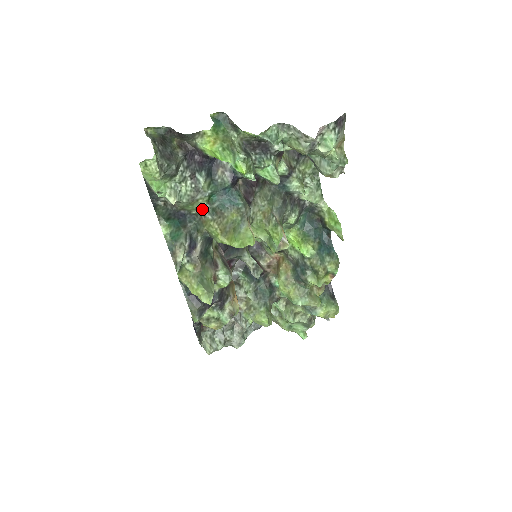
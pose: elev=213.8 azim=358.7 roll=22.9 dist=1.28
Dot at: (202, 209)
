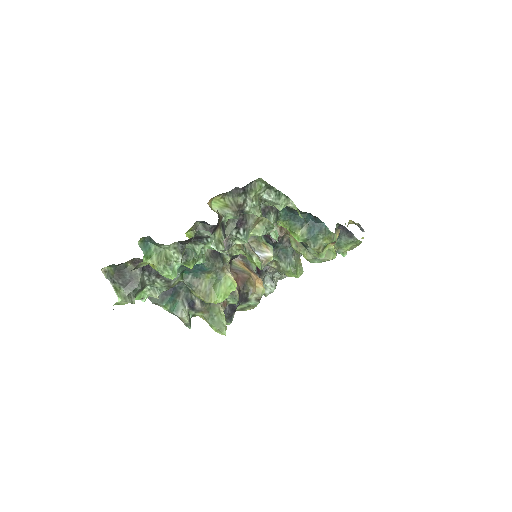
Dot at: (183, 281)
